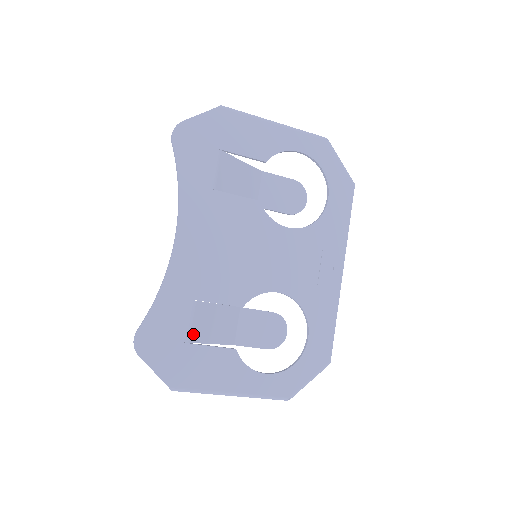
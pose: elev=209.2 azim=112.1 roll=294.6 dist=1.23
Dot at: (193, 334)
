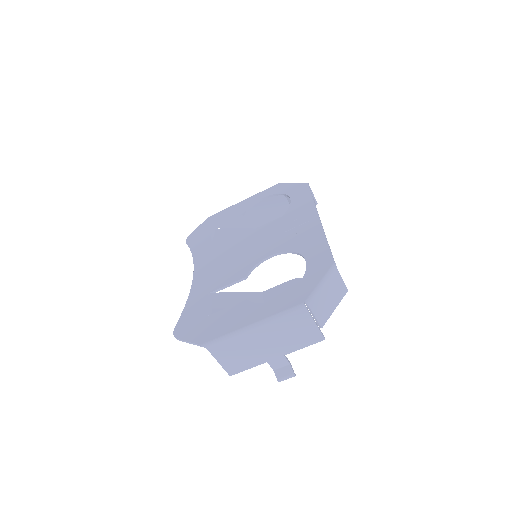
Dot at: (214, 310)
